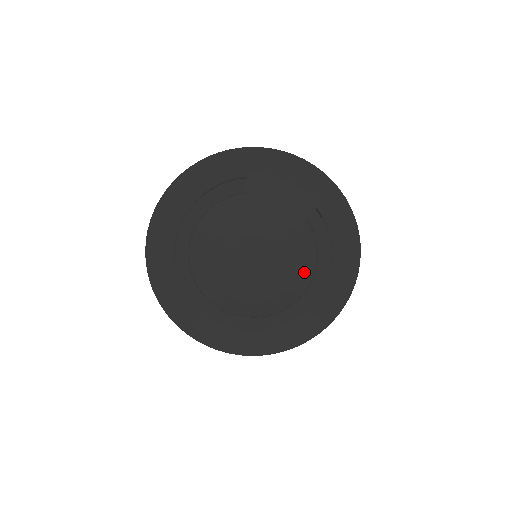
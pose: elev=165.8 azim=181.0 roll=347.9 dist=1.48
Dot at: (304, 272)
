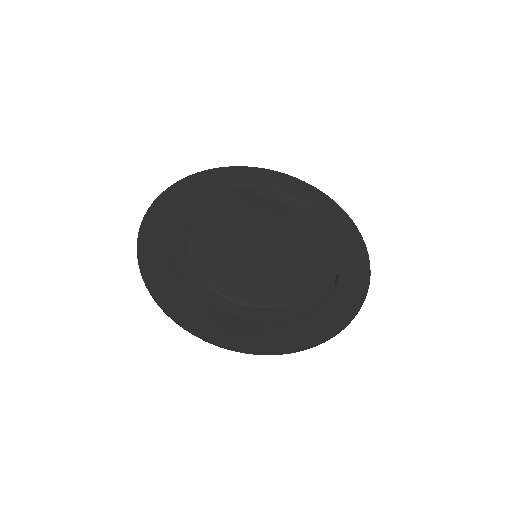
Dot at: (277, 294)
